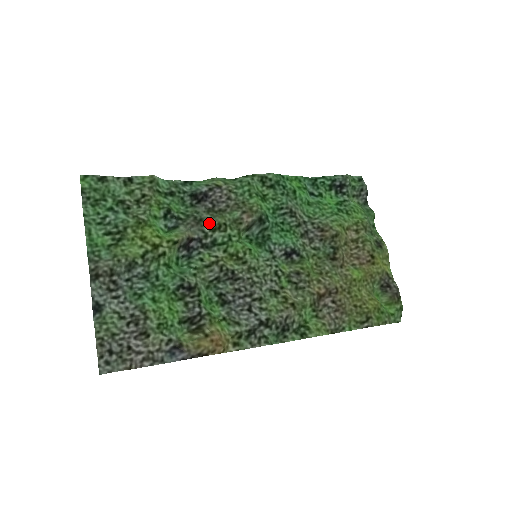
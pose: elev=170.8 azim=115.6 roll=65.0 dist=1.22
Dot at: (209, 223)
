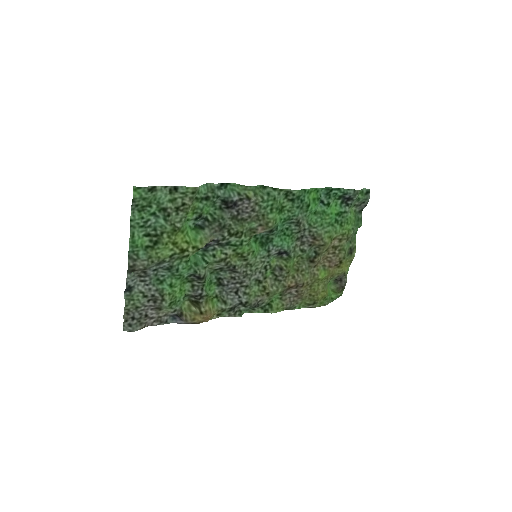
Dot at: (230, 229)
